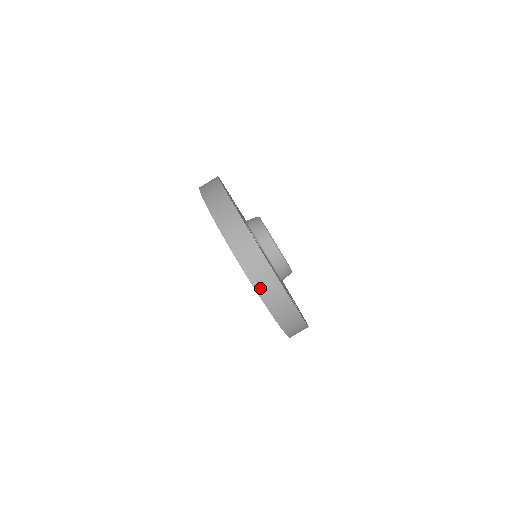
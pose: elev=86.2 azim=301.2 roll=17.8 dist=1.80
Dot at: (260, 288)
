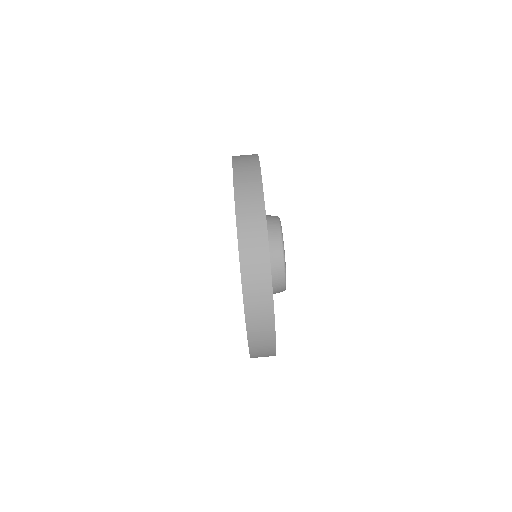
Dot at: (238, 172)
